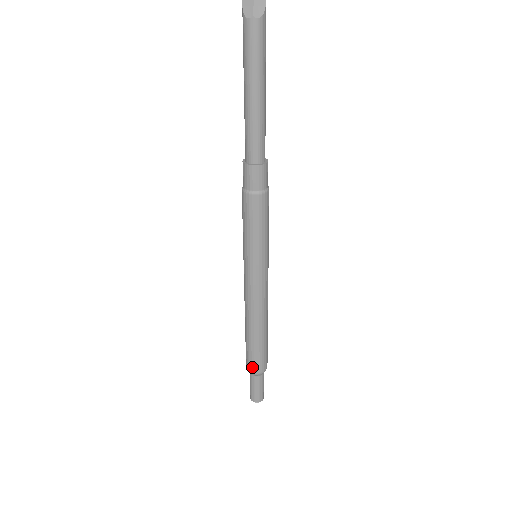
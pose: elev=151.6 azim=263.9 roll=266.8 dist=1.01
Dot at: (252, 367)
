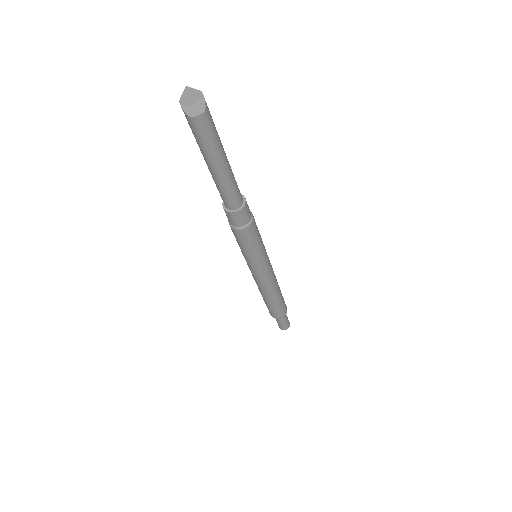
Dot at: (278, 316)
